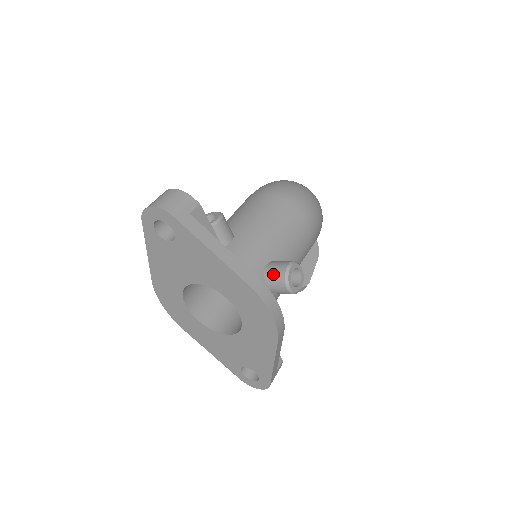
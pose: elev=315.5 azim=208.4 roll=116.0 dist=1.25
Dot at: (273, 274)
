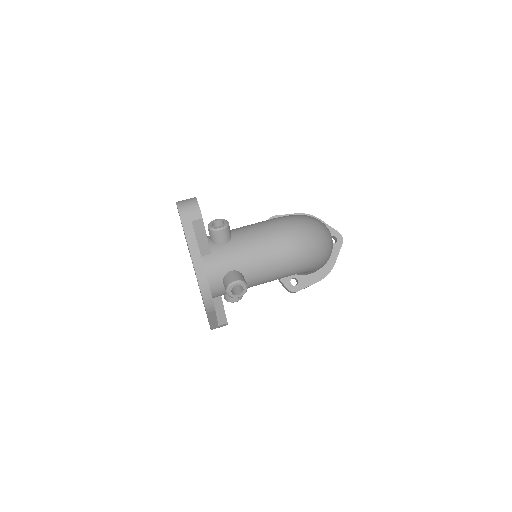
Dot at: (227, 279)
